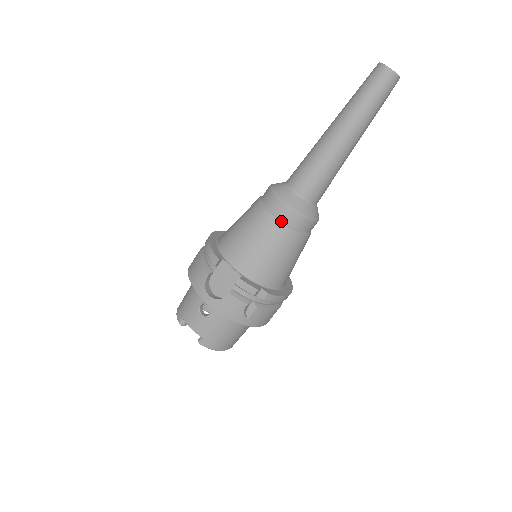
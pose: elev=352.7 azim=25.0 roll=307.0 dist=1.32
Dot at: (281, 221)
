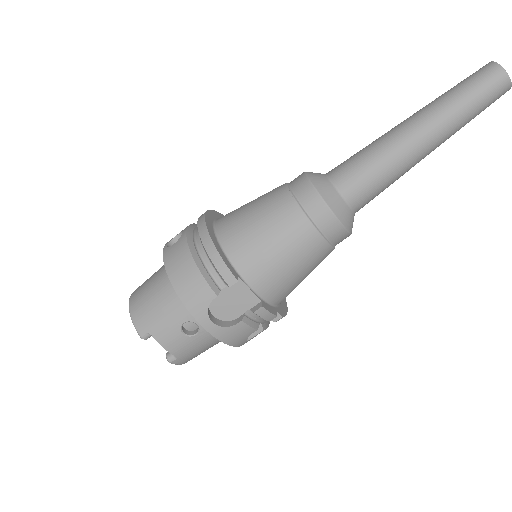
Dot at: (325, 238)
